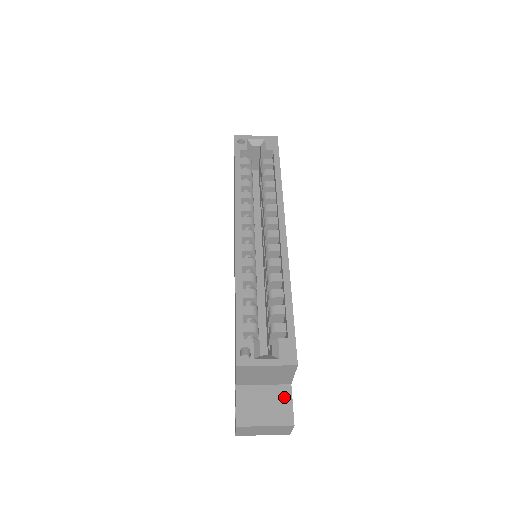
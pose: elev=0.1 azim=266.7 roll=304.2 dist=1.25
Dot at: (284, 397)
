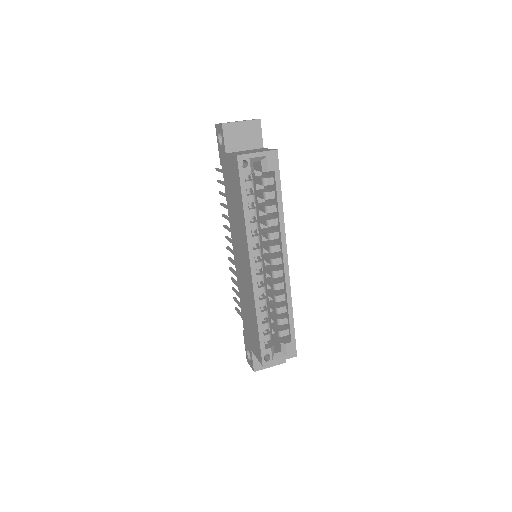
Dot at: occluded
